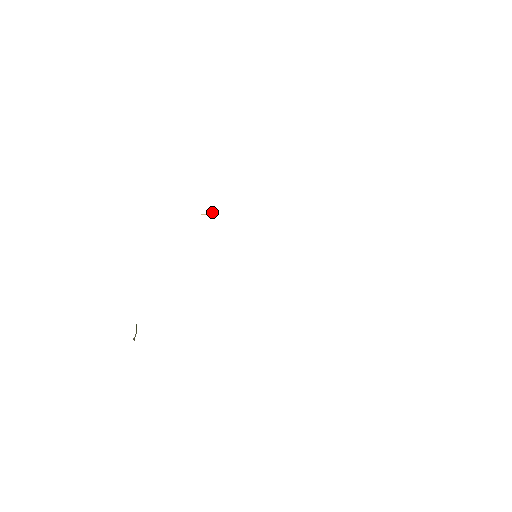
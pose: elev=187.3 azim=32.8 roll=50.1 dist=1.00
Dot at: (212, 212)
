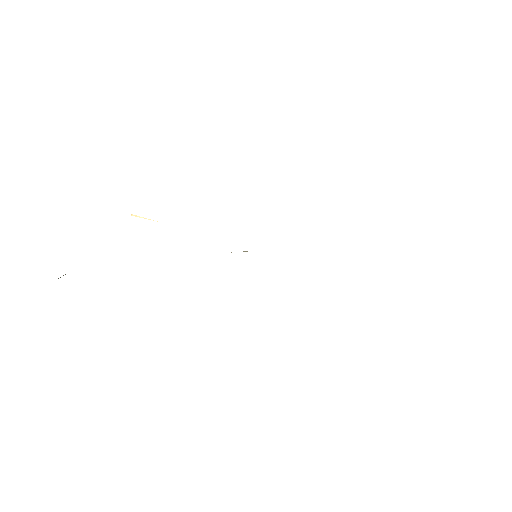
Dot at: occluded
